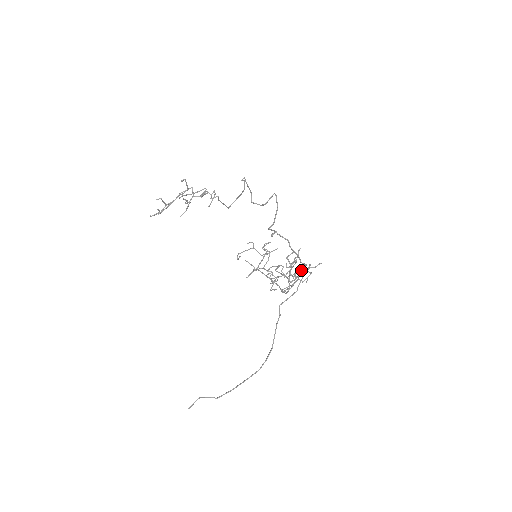
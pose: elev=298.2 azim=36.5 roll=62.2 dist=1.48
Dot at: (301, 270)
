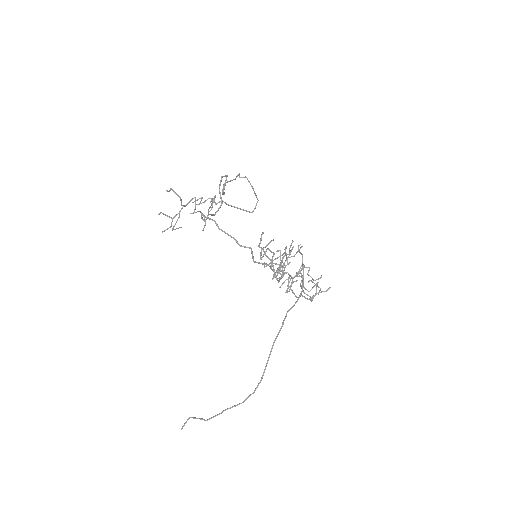
Dot at: (252, 257)
